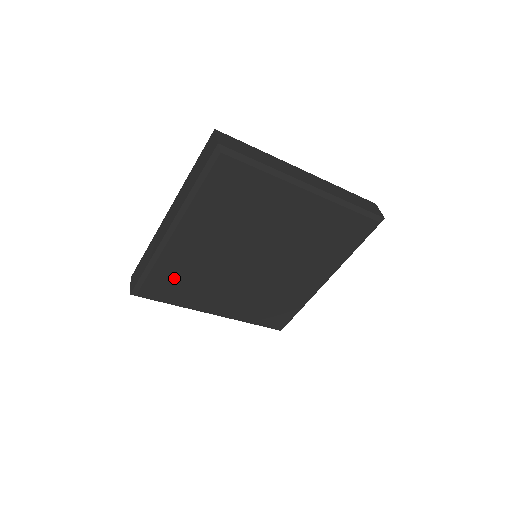
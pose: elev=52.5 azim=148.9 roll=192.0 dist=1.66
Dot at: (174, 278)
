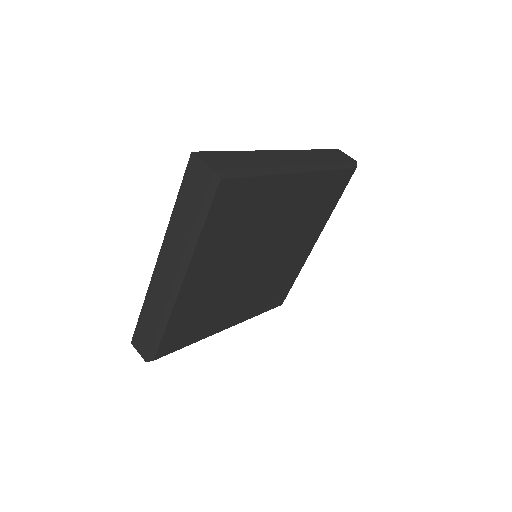
Dot at: (188, 322)
